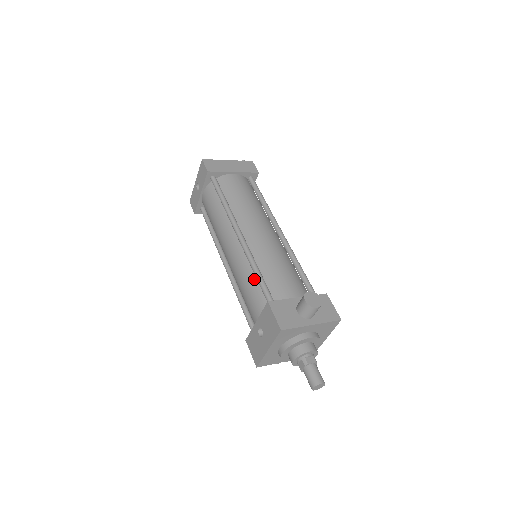
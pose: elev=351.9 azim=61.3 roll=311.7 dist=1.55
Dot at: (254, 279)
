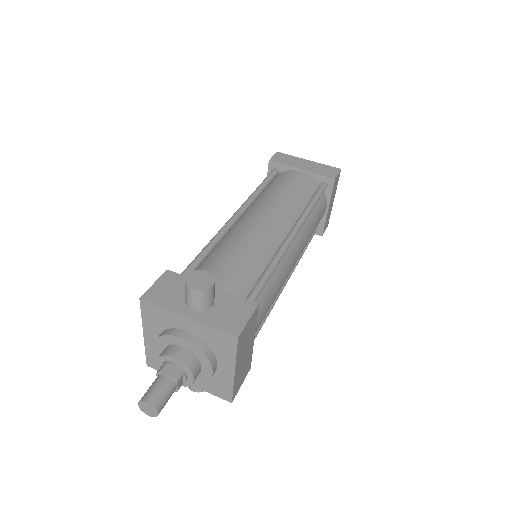
Dot at: occluded
